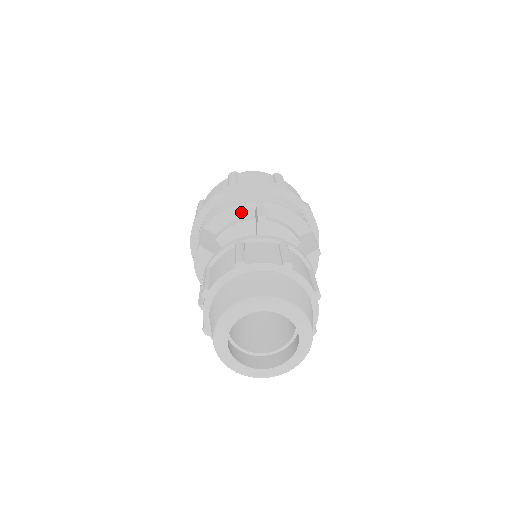
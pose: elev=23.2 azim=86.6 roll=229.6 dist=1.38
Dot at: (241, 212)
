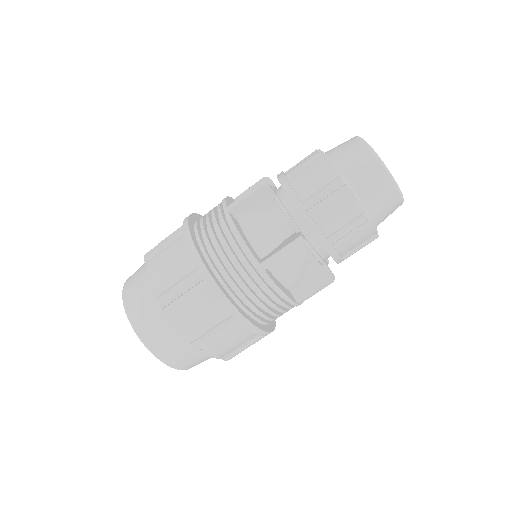
Dot at: occluded
